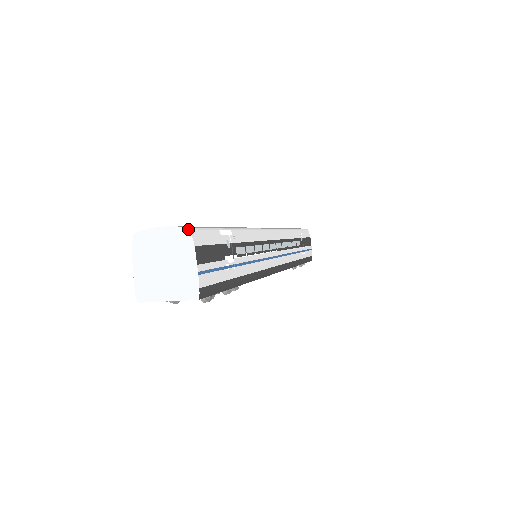
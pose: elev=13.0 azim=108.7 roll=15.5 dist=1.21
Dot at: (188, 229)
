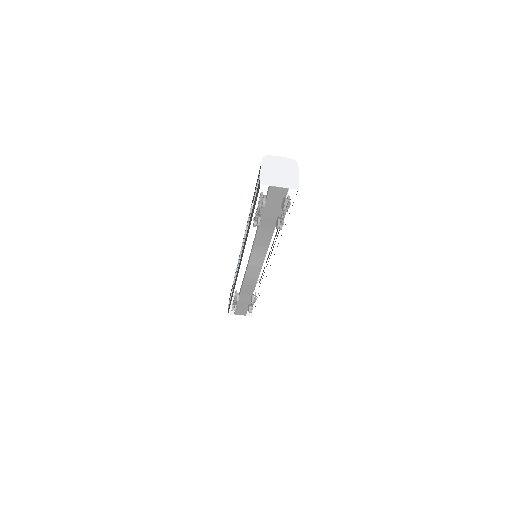
Dot at: (296, 161)
